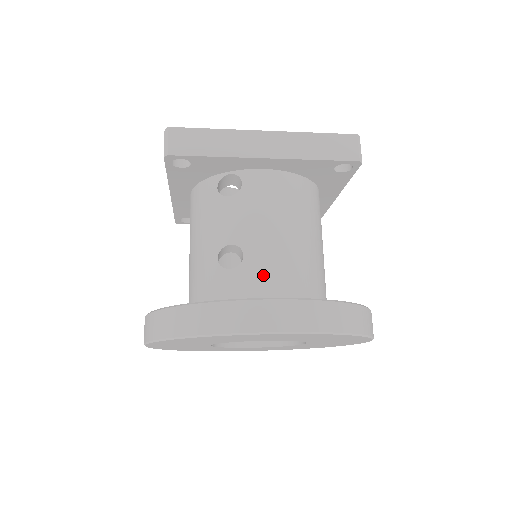
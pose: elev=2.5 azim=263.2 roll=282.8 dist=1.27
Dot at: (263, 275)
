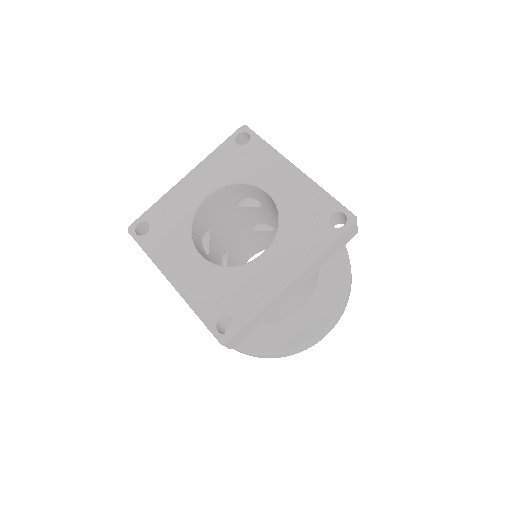
Dot at: occluded
